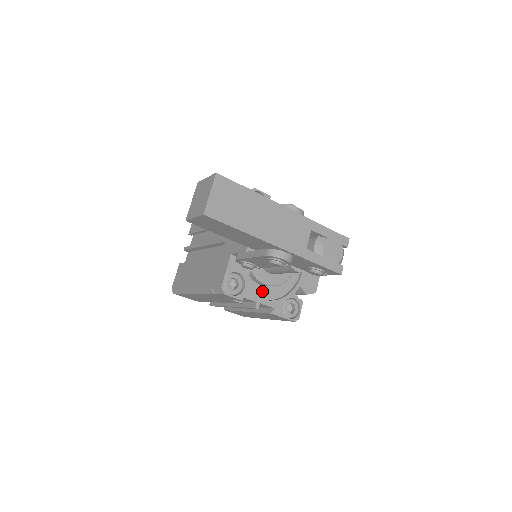
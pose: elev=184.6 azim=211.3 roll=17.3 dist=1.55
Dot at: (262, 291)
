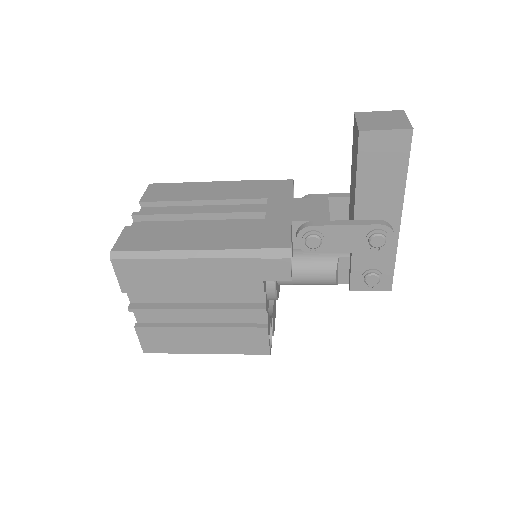
Dot at: occluded
